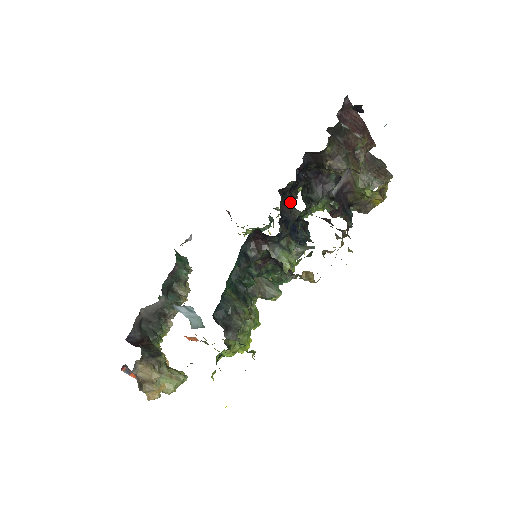
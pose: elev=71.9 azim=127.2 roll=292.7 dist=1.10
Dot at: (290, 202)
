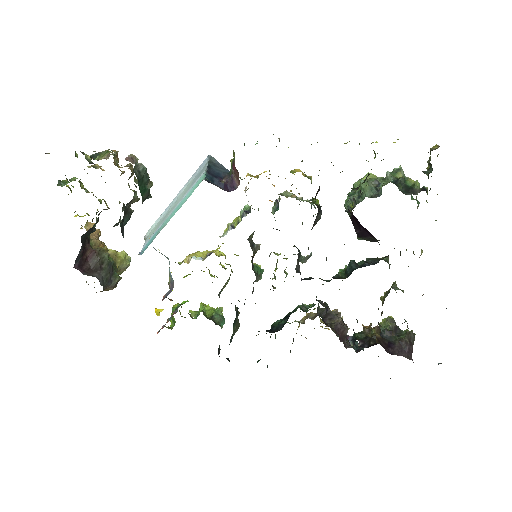
Dot at: occluded
